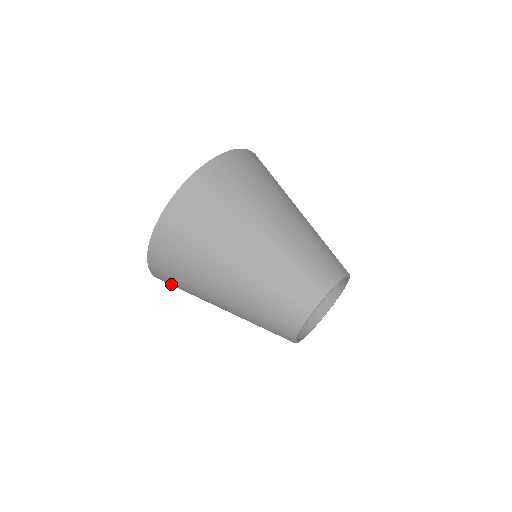
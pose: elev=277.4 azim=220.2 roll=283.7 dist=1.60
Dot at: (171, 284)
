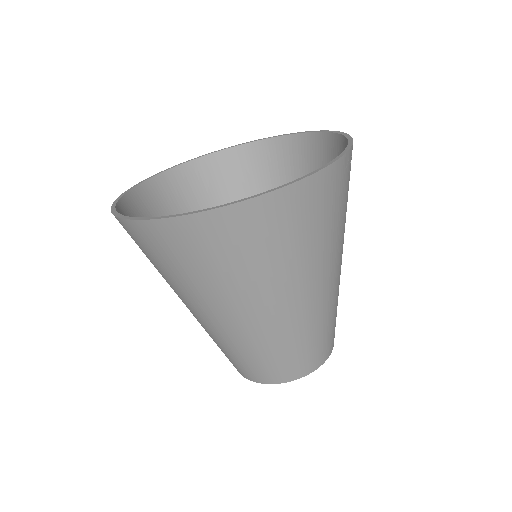
Dot at: occluded
